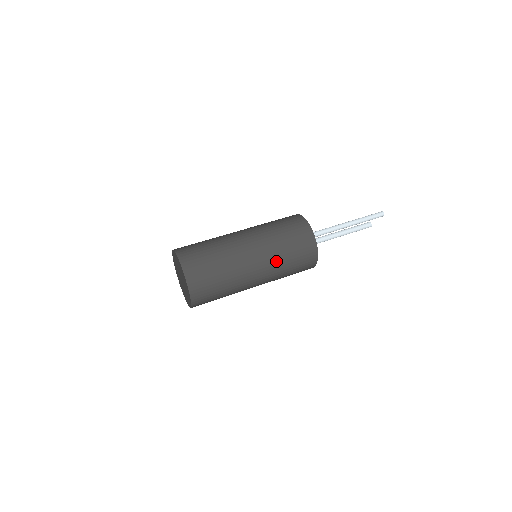
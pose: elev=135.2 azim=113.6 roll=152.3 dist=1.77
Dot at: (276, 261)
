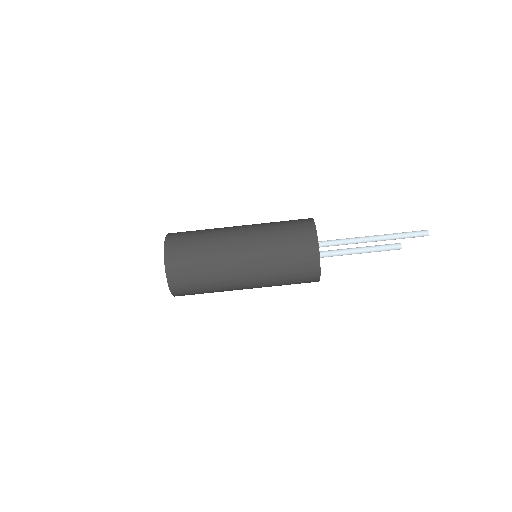
Dot at: (268, 270)
